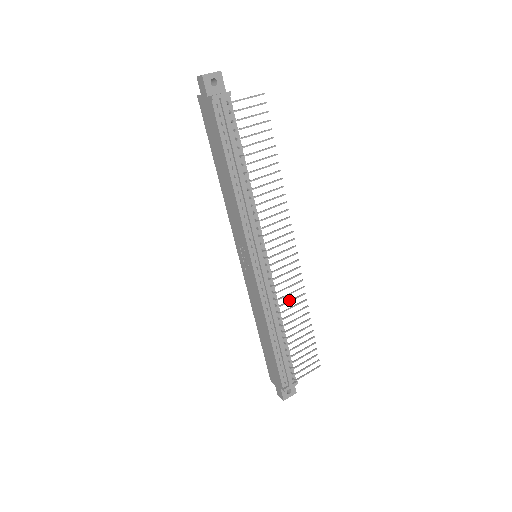
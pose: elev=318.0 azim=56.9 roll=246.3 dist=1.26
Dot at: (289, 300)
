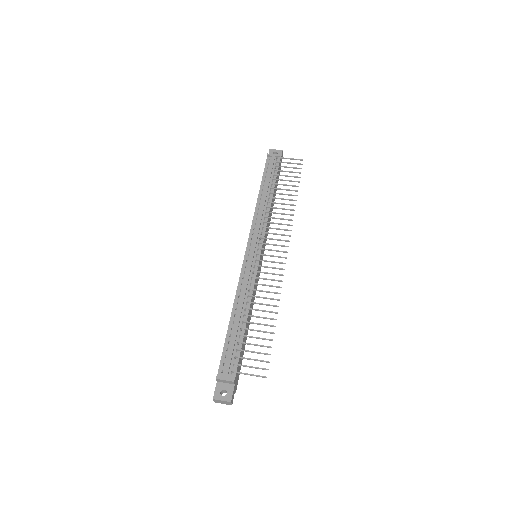
Dot at: (262, 290)
